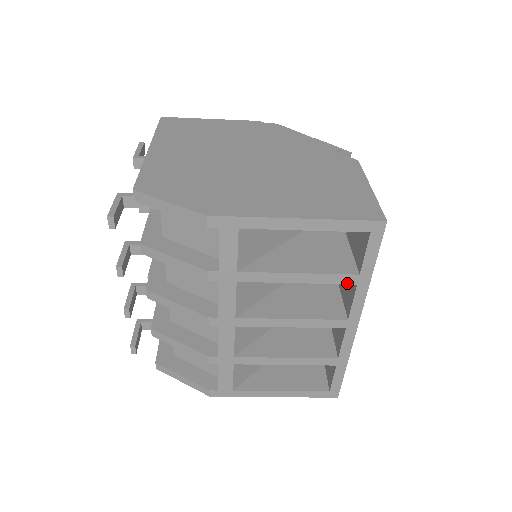
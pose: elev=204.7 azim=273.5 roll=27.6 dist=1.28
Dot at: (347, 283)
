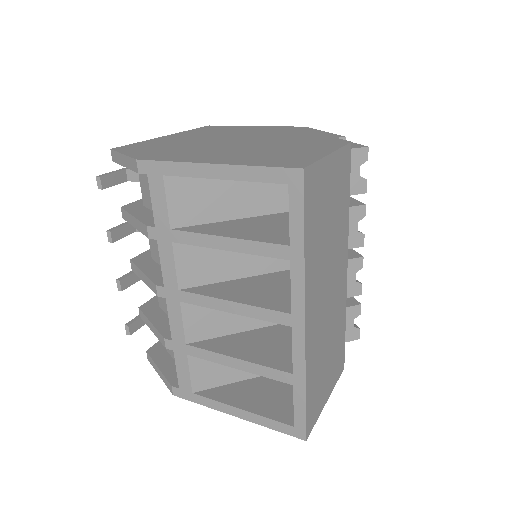
Dot at: (279, 257)
